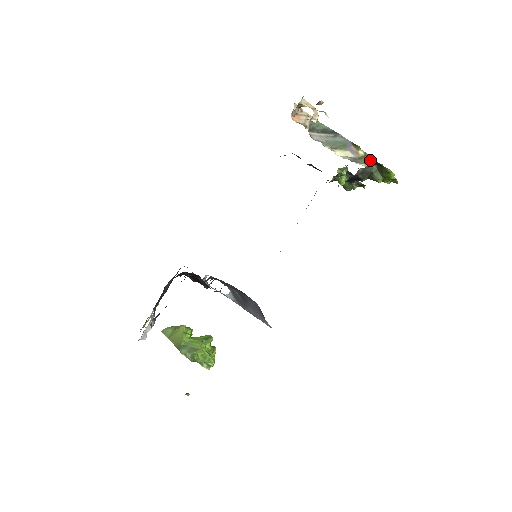
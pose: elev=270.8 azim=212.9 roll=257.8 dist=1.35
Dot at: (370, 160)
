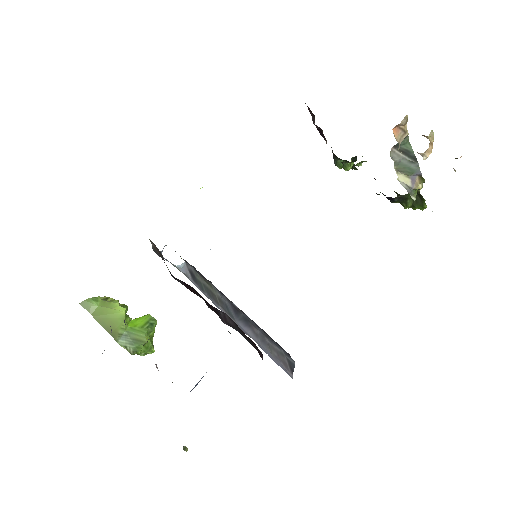
Dot at: (417, 190)
